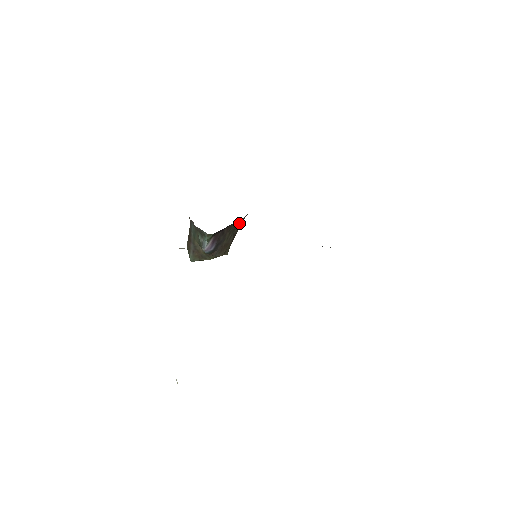
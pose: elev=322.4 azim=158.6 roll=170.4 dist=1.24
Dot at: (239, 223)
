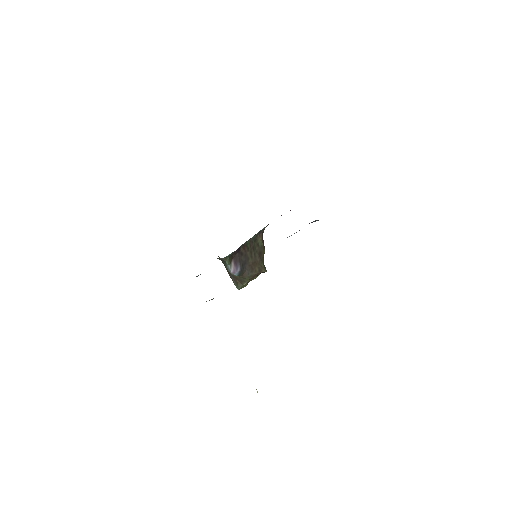
Dot at: (257, 241)
